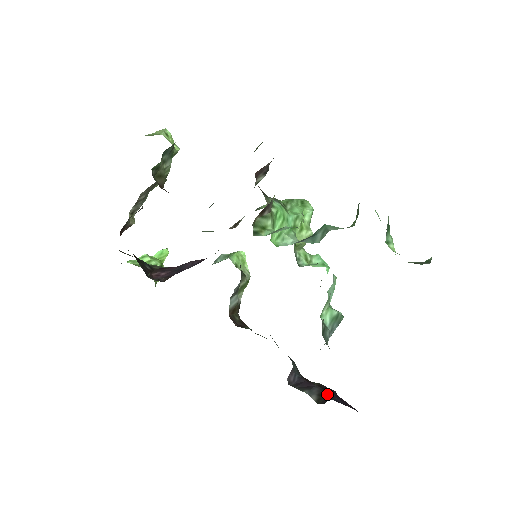
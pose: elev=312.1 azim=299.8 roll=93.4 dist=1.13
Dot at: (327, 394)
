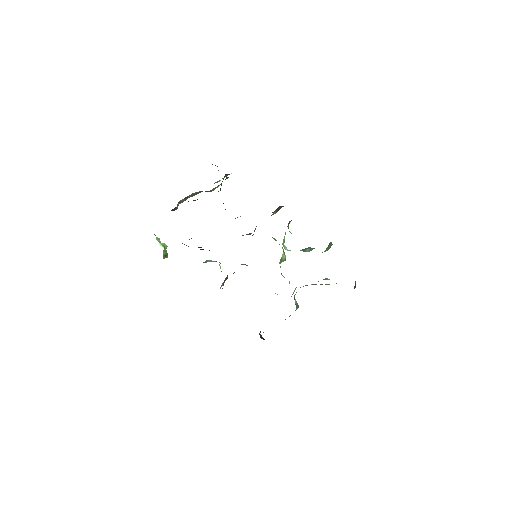
Dot at: occluded
